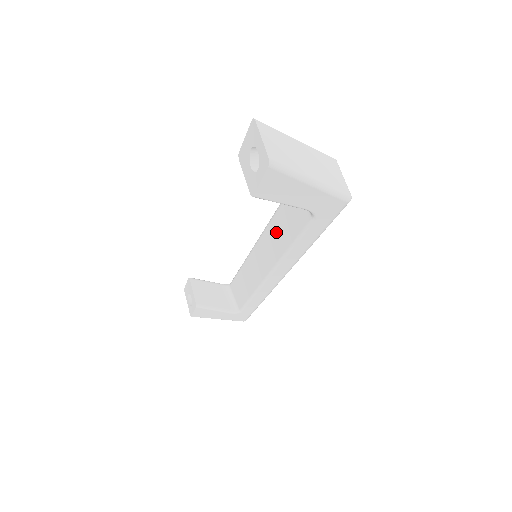
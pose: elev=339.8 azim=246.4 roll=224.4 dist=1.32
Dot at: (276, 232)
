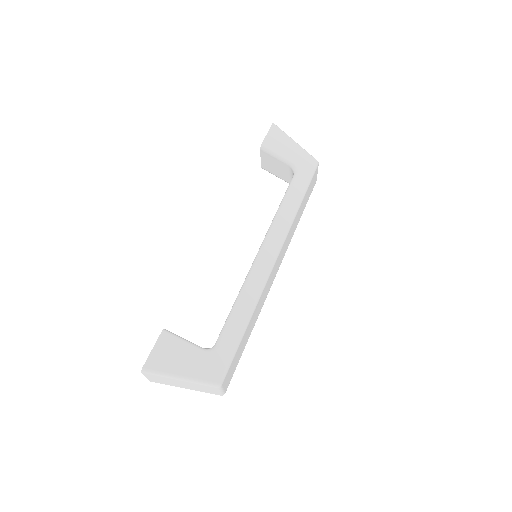
Dot at: occluded
